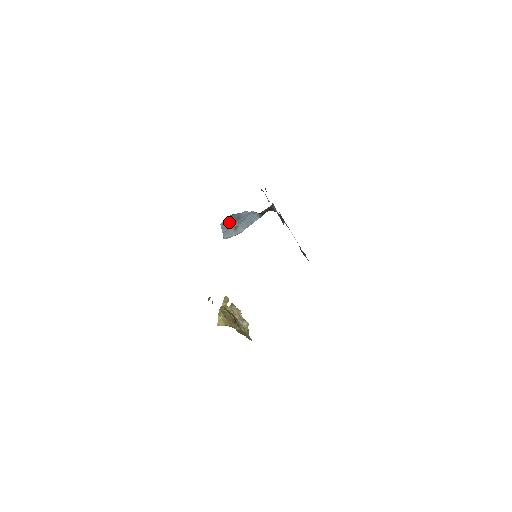
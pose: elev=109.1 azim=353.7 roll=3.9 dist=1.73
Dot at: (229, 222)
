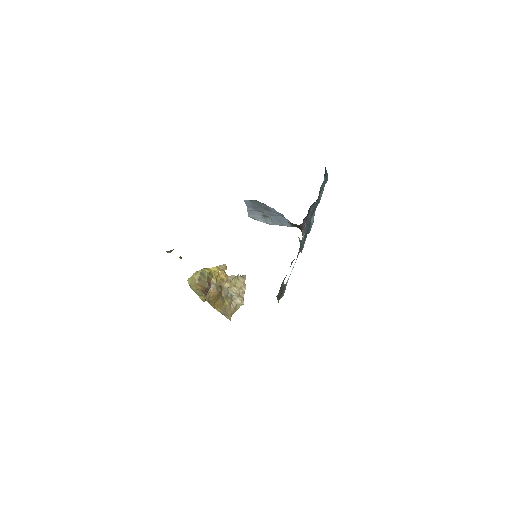
Dot at: (256, 205)
